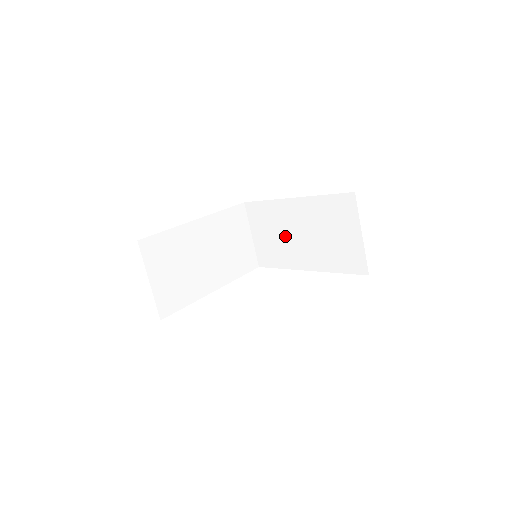
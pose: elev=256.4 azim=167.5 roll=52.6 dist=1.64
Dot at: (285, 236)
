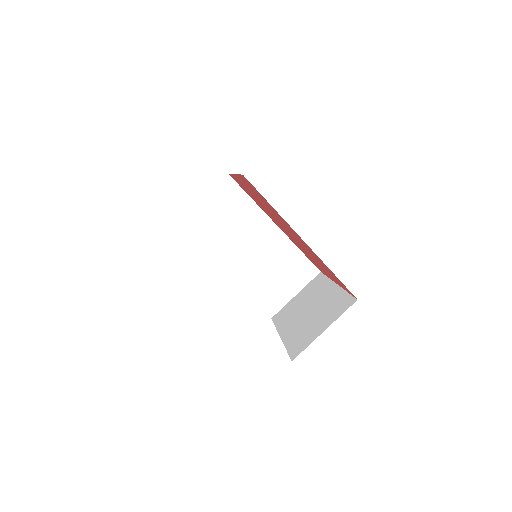
Dot at: (236, 234)
